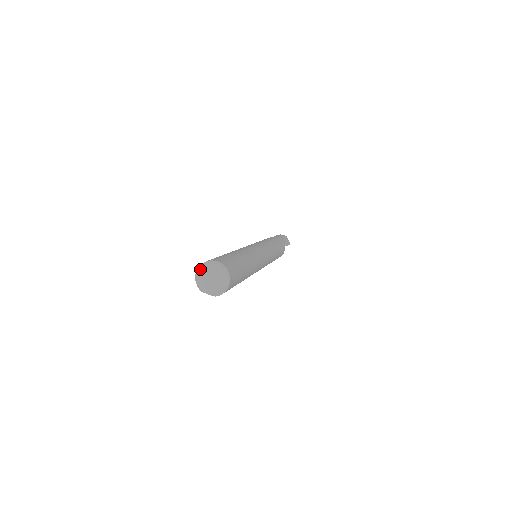
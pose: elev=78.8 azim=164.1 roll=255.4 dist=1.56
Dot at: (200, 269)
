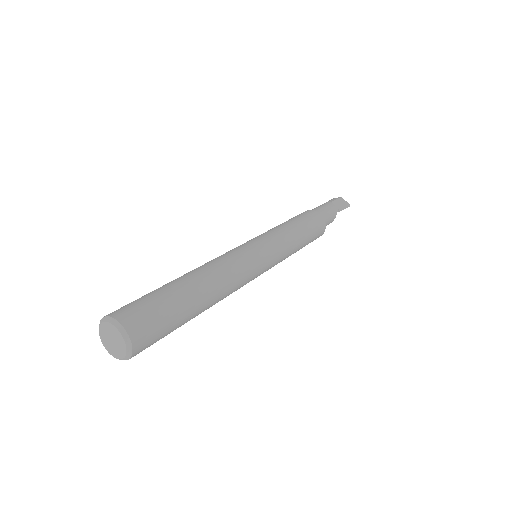
Dot at: (99, 331)
